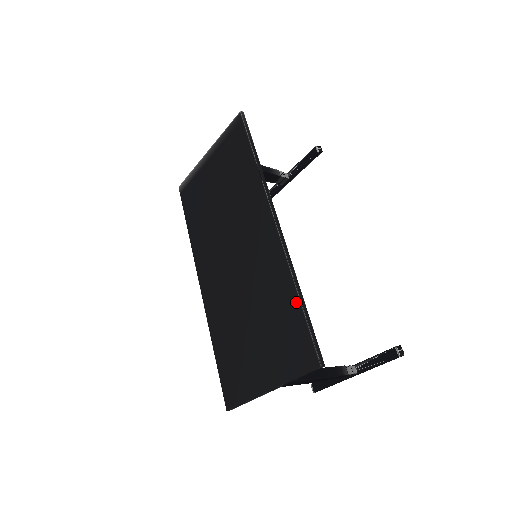
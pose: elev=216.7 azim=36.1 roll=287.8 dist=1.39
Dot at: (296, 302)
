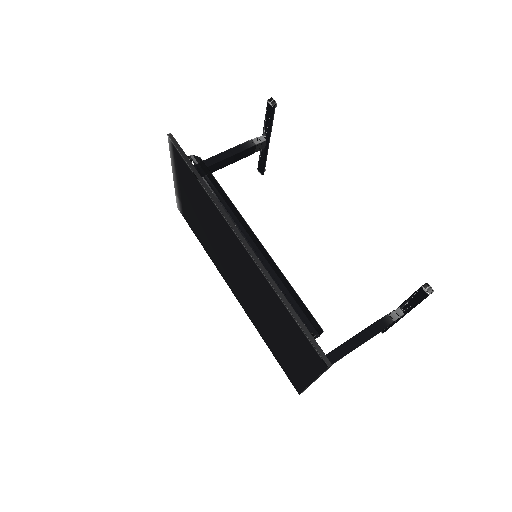
Dot at: (287, 311)
